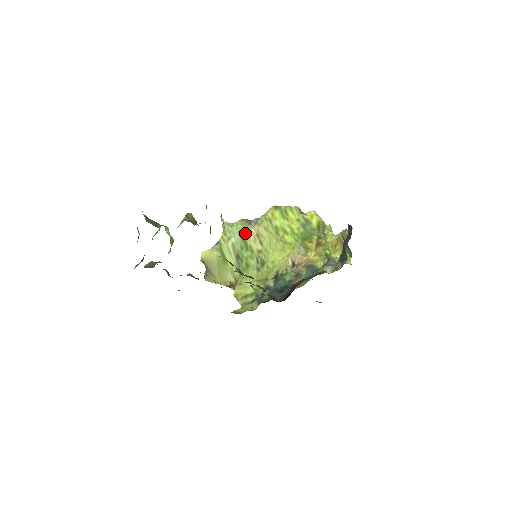
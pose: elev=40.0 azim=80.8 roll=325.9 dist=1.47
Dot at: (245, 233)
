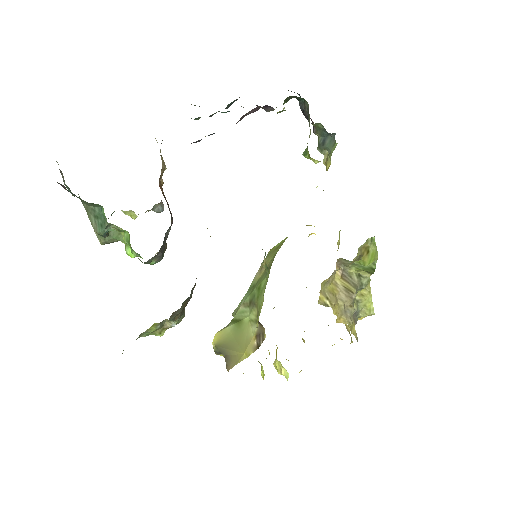
Dot at: (251, 284)
